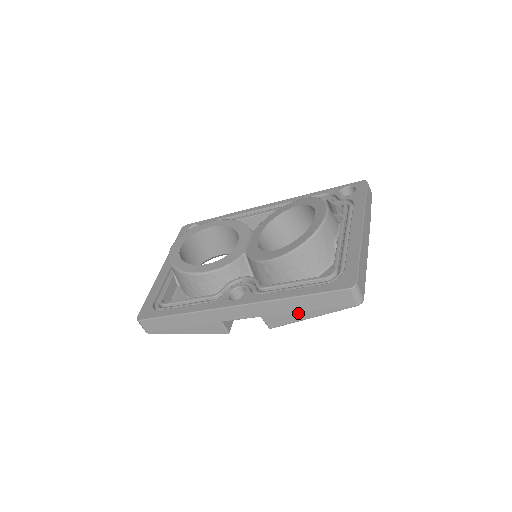
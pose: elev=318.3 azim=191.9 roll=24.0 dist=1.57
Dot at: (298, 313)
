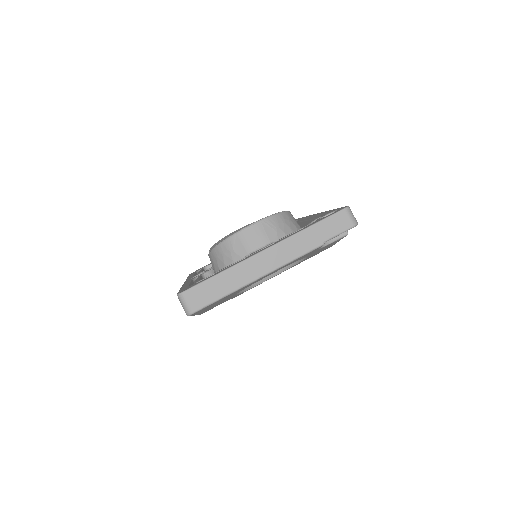
Dot at: occluded
